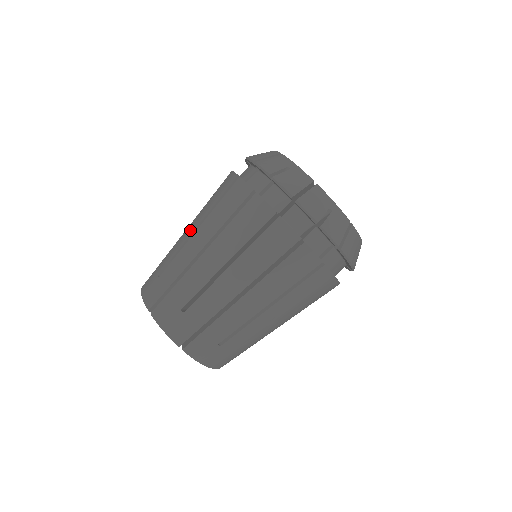
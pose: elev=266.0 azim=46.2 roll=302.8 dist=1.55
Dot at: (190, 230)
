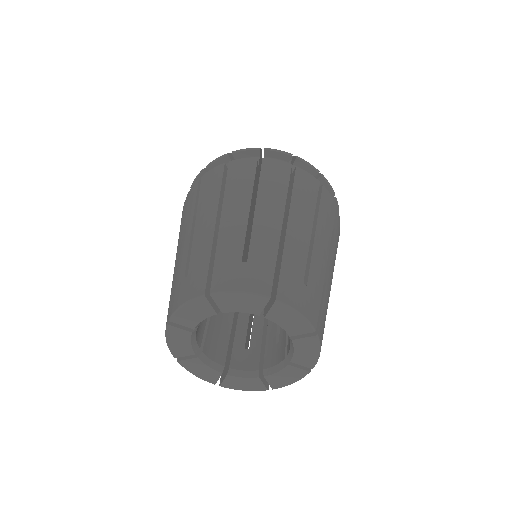
Dot at: (186, 234)
